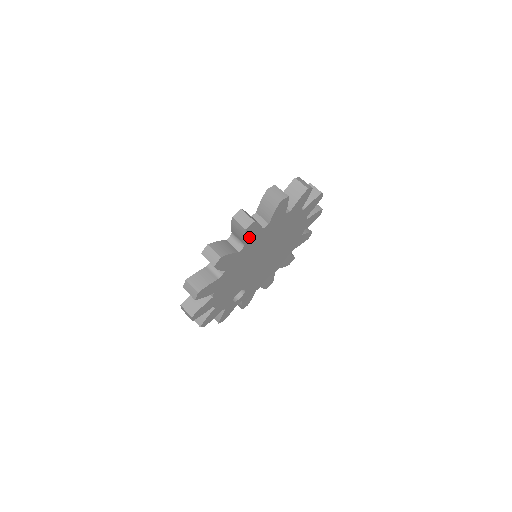
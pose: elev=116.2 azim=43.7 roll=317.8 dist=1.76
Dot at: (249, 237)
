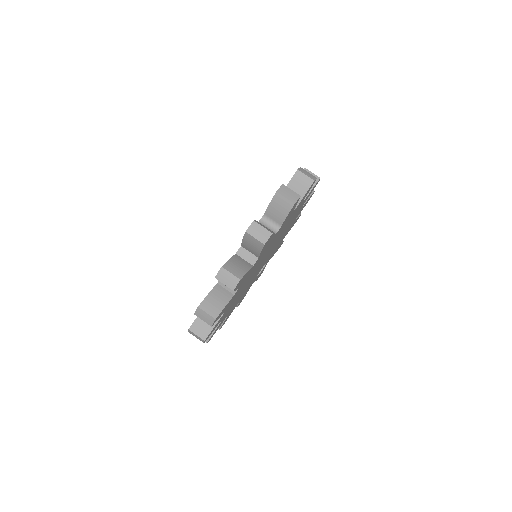
Dot at: (223, 311)
